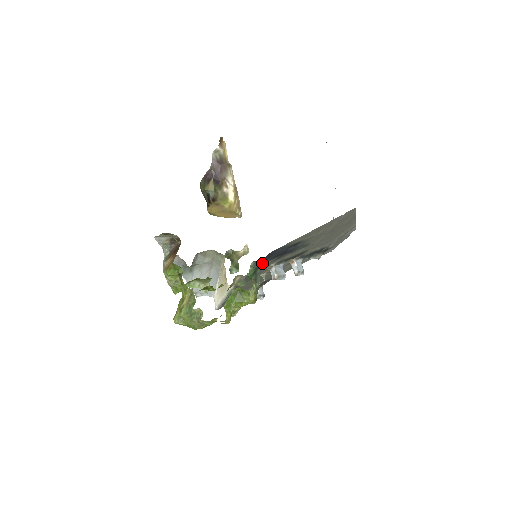
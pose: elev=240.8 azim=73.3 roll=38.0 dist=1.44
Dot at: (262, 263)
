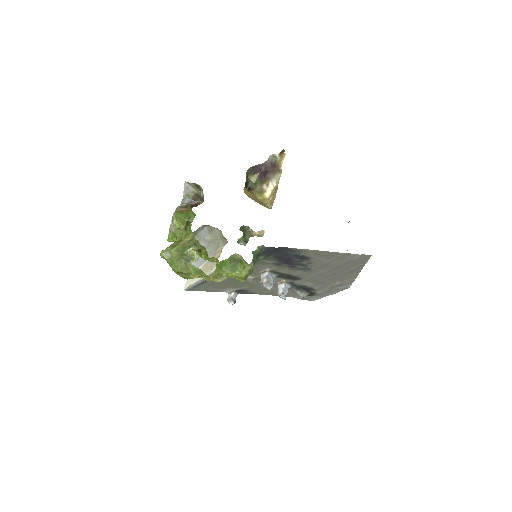
Dot at: (268, 253)
